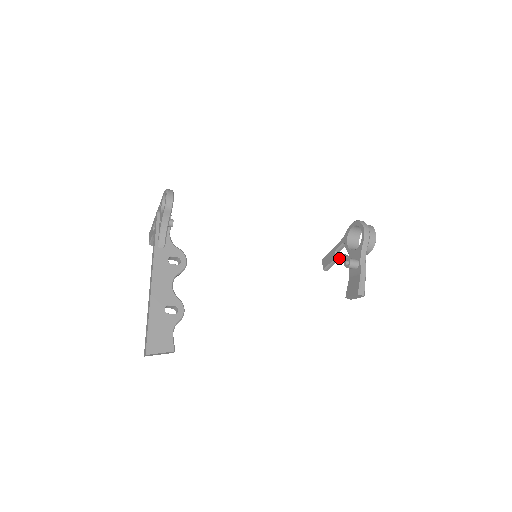
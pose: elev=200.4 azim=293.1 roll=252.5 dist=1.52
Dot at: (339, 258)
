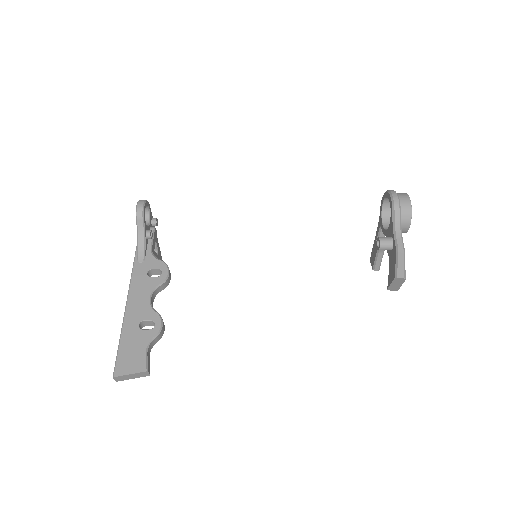
Dot at: occluded
